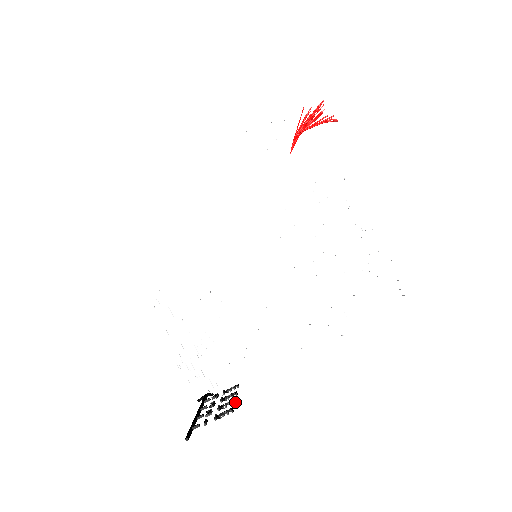
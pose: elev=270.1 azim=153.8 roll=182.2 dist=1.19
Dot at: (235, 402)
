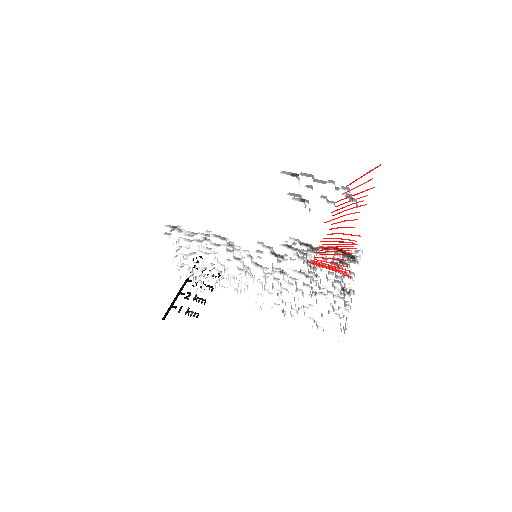
Dot at: occluded
